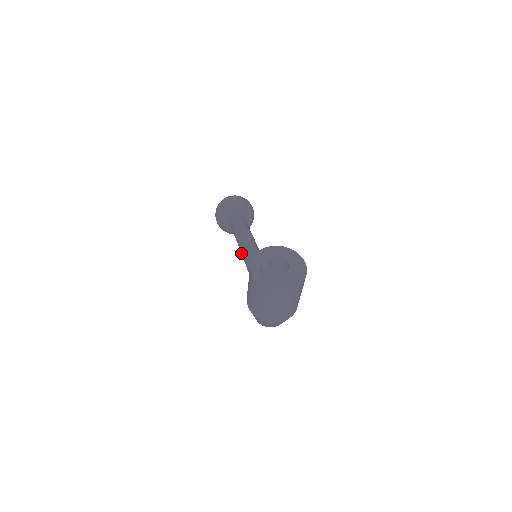
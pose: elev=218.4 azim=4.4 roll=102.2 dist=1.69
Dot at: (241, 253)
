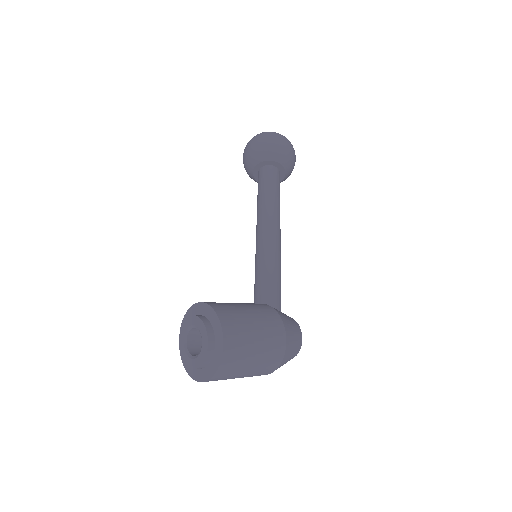
Dot at: occluded
